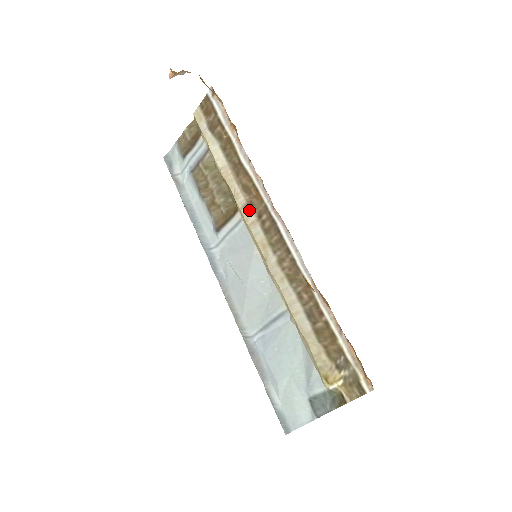
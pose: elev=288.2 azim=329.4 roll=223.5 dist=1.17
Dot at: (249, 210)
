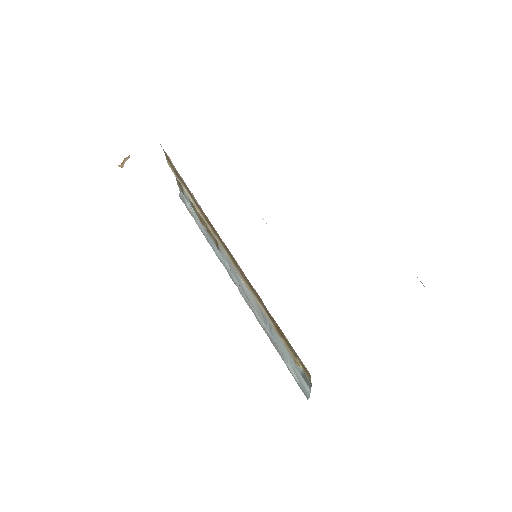
Dot at: (216, 237)
